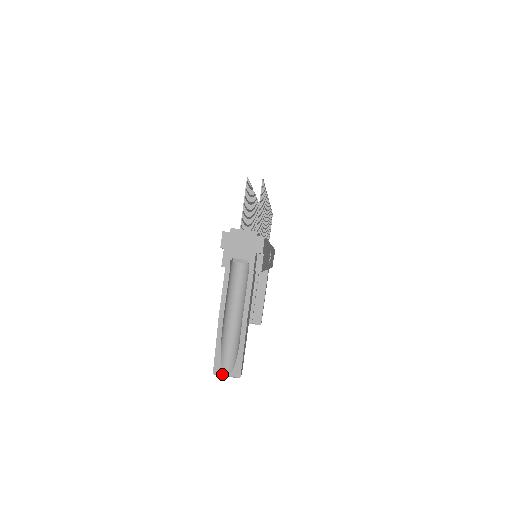
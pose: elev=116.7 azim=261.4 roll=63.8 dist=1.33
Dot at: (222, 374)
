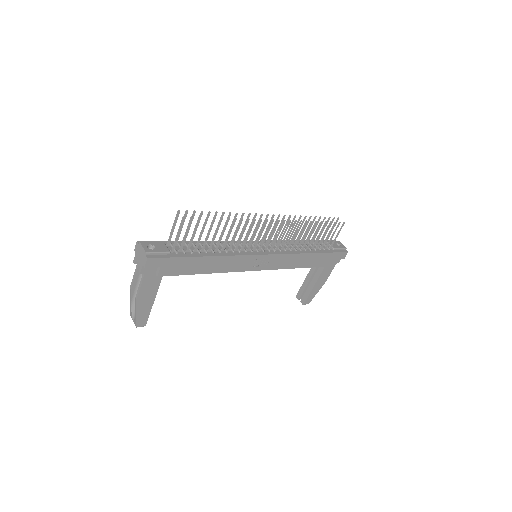
Dot at: (132, 319)
